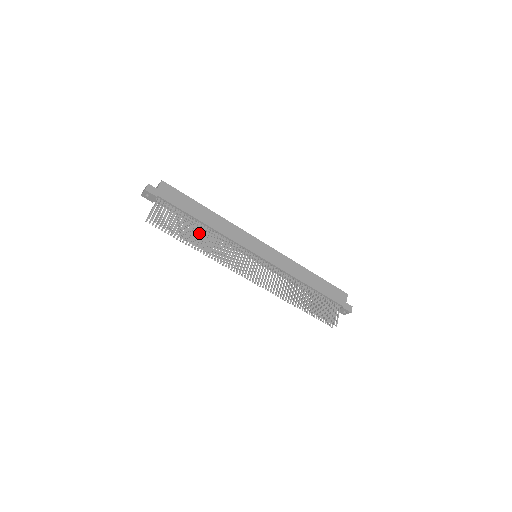
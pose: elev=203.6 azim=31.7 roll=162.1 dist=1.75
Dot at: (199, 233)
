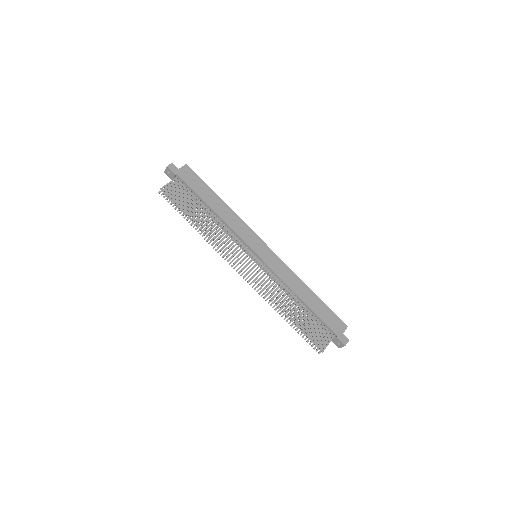
Dot at: (204, 216)
